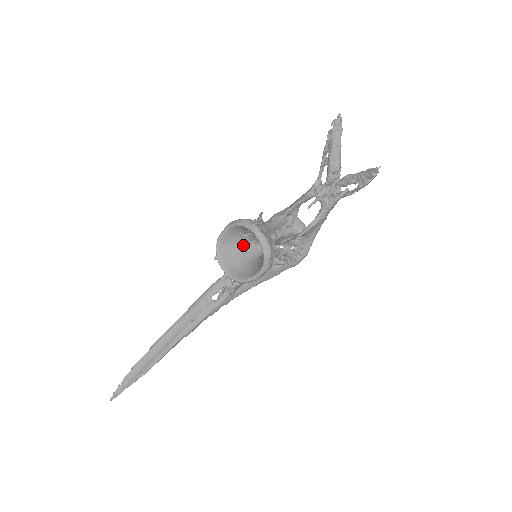
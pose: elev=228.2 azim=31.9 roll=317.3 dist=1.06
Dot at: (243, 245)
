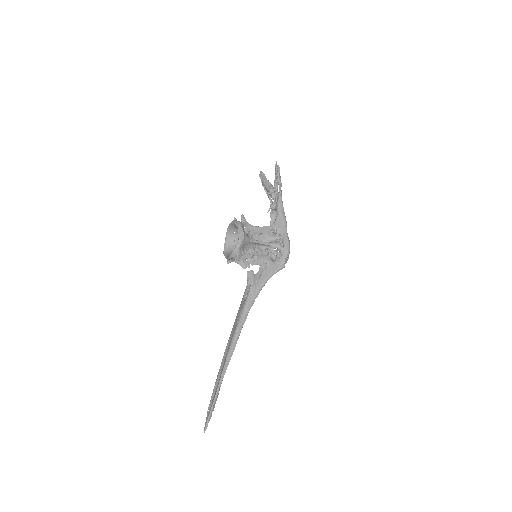
Dot at: occluded
